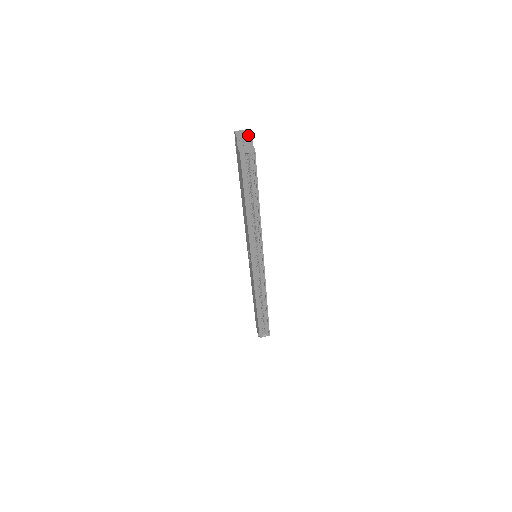
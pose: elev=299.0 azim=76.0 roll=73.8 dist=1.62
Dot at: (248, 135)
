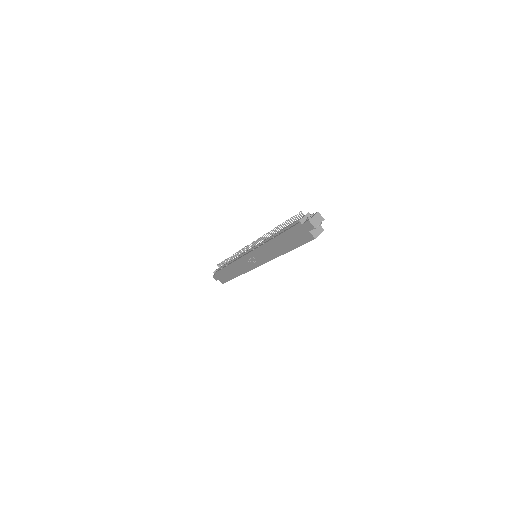
Dot at: occluded
